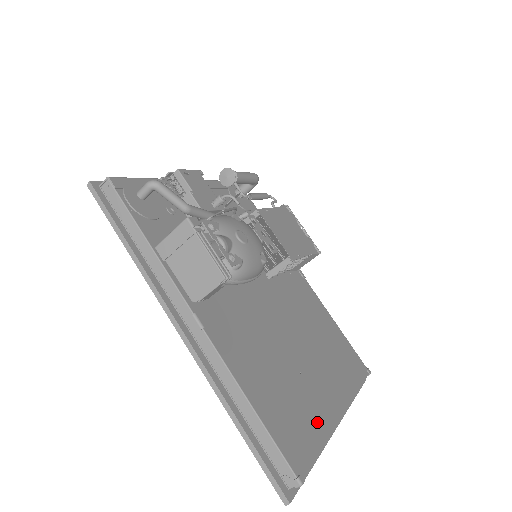
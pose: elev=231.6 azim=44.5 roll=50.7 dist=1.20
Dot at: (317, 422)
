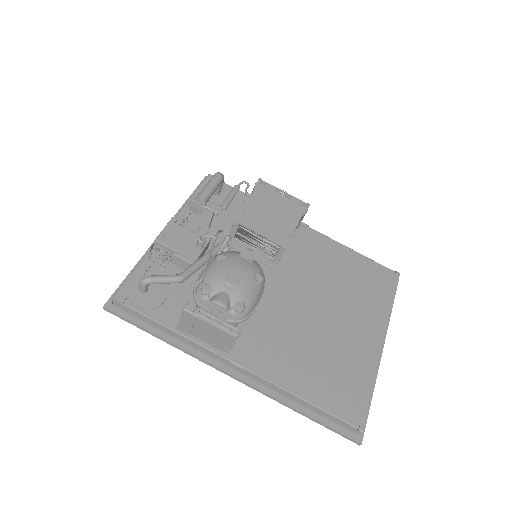
Dot at: (362, 368)
